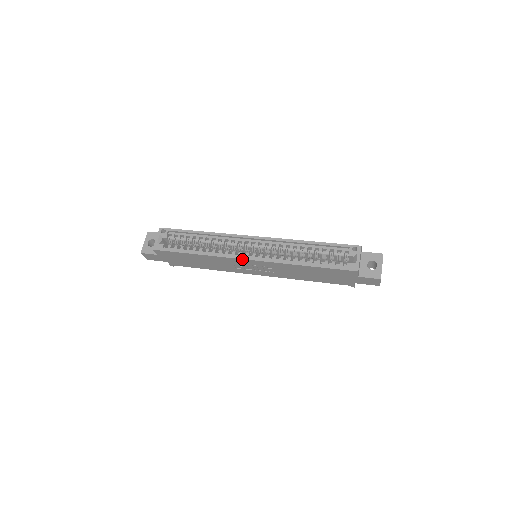
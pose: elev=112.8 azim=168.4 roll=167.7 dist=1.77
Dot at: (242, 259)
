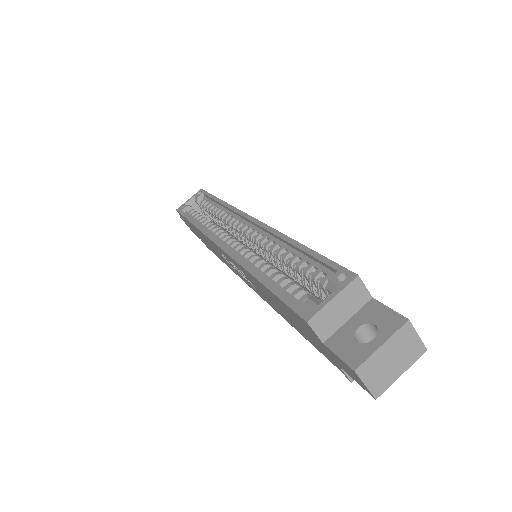
Dot at: (215, 243)
